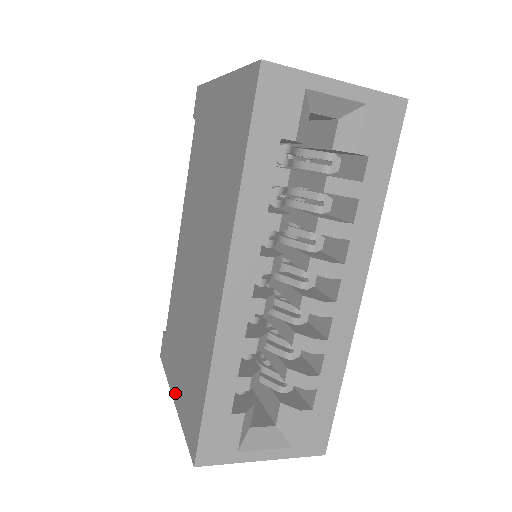
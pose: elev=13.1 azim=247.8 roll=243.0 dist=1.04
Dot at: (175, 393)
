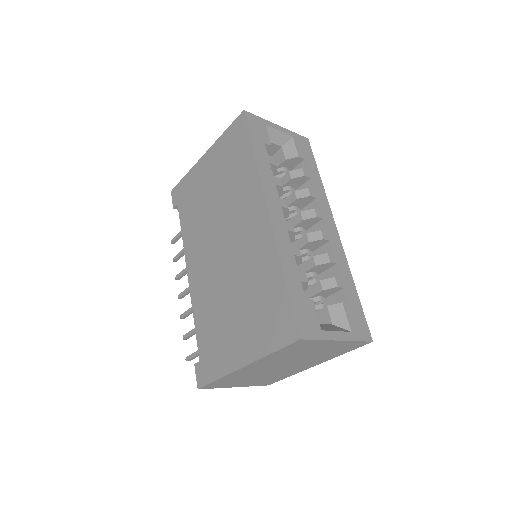
Dot at: (242, 358)
